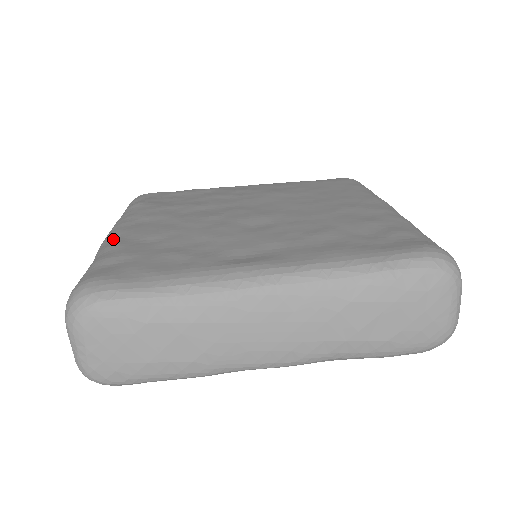
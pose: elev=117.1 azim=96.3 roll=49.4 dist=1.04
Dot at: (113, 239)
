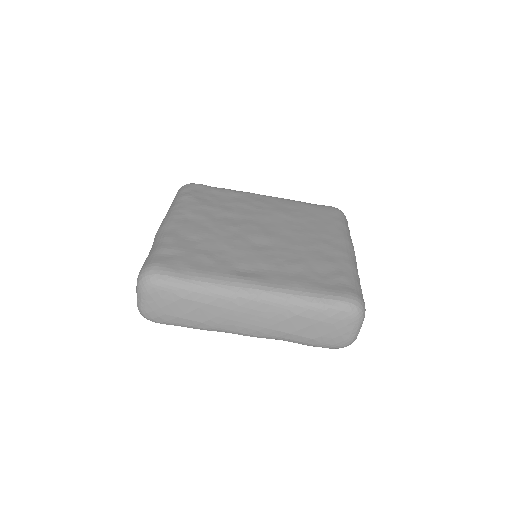
Dot at: (169, 230)
